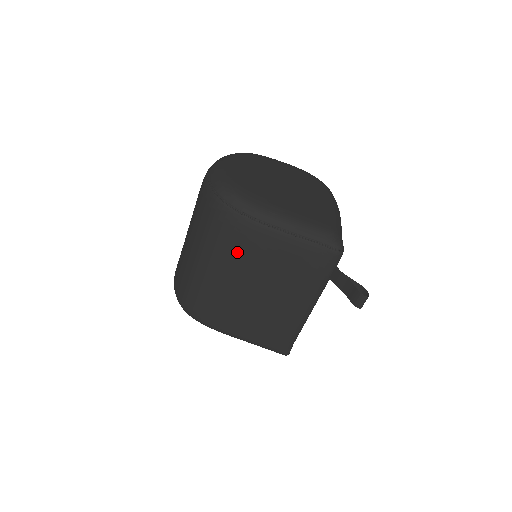
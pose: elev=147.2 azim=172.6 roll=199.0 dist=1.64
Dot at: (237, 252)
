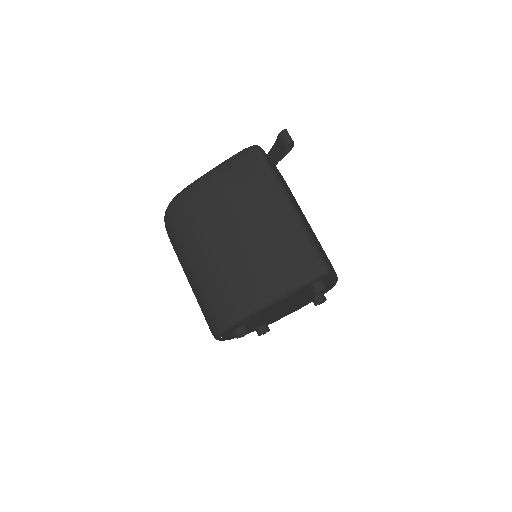
Dot at: (198, 224)
